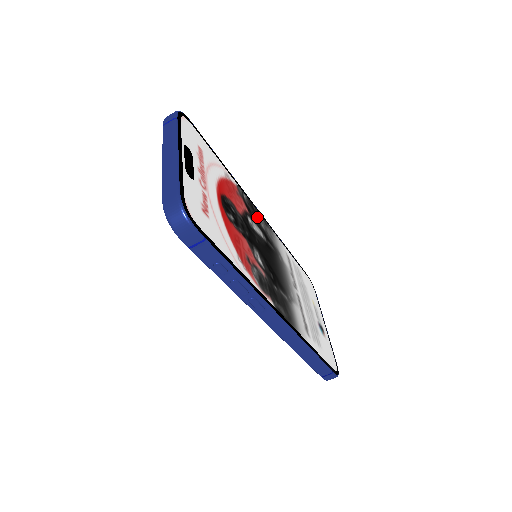
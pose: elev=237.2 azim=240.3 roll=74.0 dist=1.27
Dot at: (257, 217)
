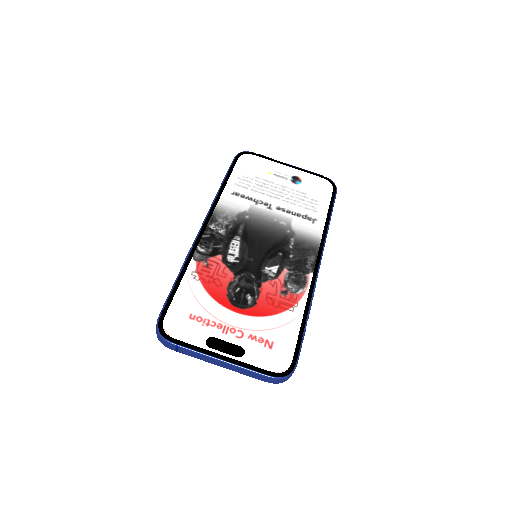
Dot at: (216, 237)
